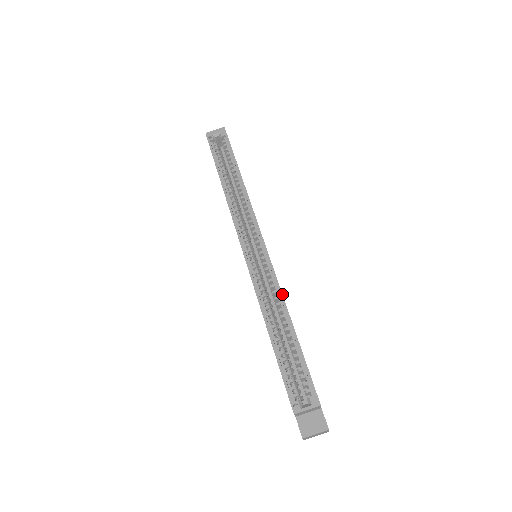
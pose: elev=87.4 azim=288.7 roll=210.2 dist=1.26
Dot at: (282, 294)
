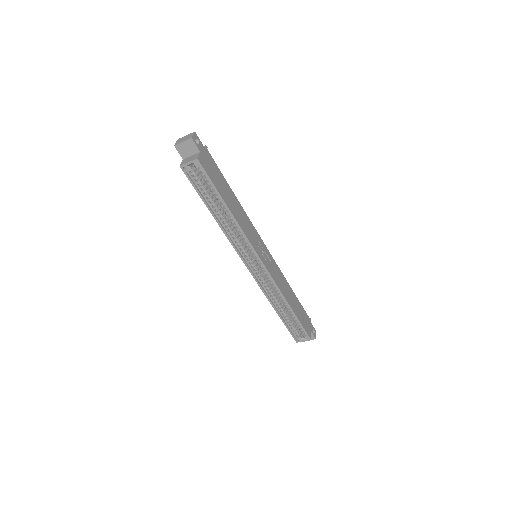
Dot at: (281, 293)
